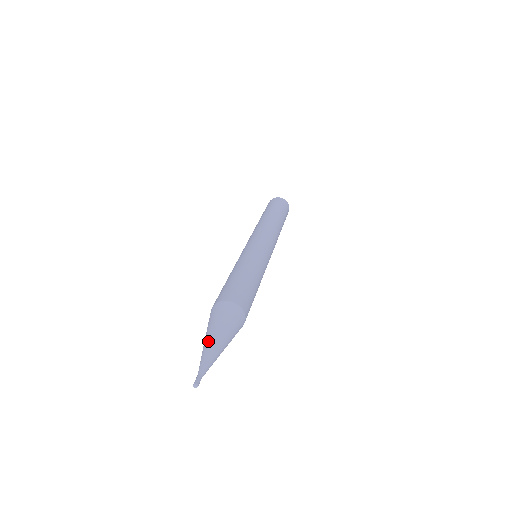
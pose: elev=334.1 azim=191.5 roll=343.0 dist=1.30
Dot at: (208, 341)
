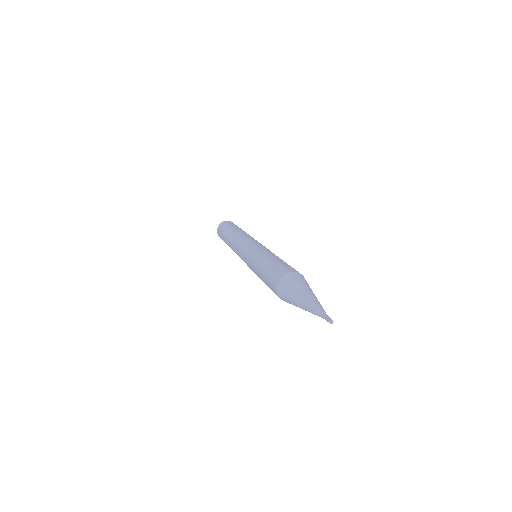
Dot at: (307, 297)
